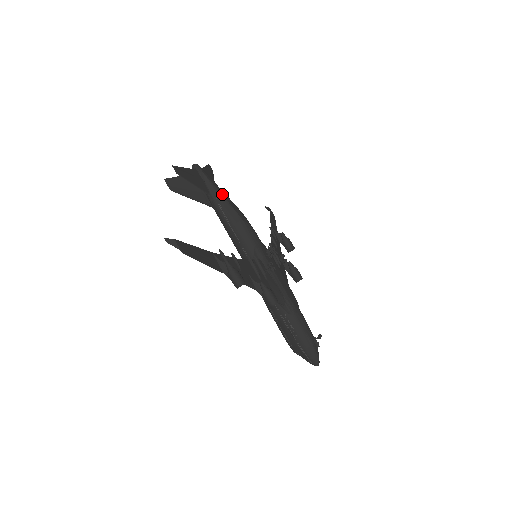
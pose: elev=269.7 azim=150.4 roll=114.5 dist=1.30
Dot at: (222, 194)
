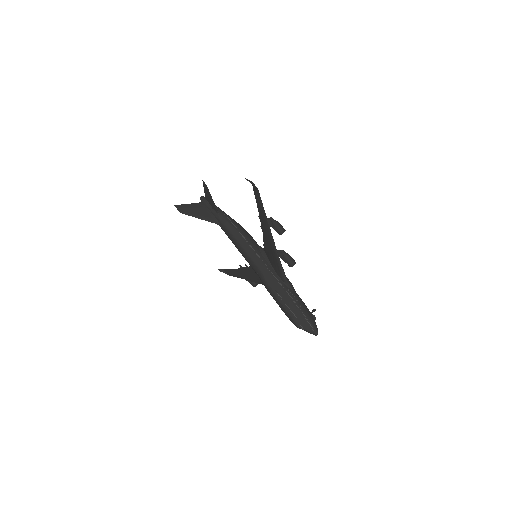
Dot at: occluded
